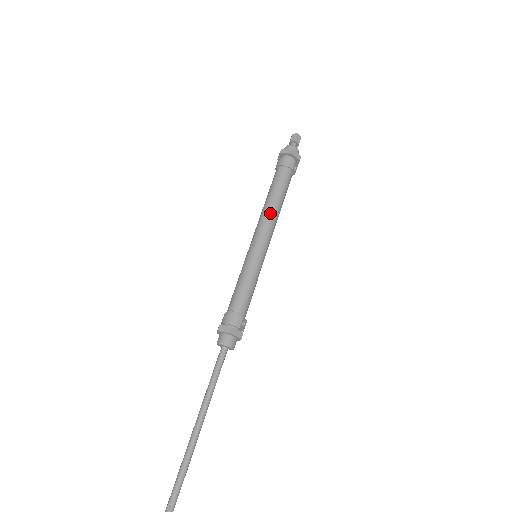
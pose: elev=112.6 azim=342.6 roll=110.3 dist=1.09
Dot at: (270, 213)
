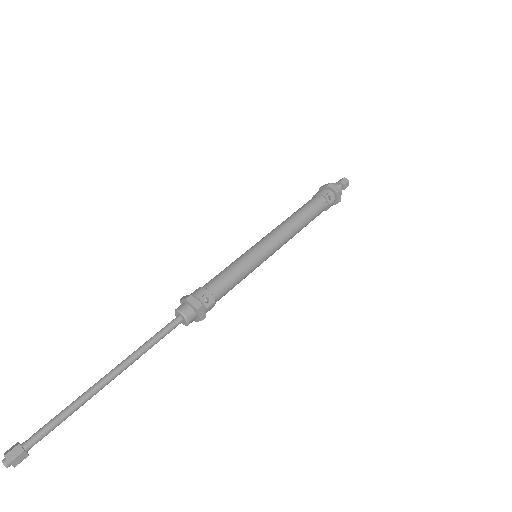
Dot at: (284, 223)
